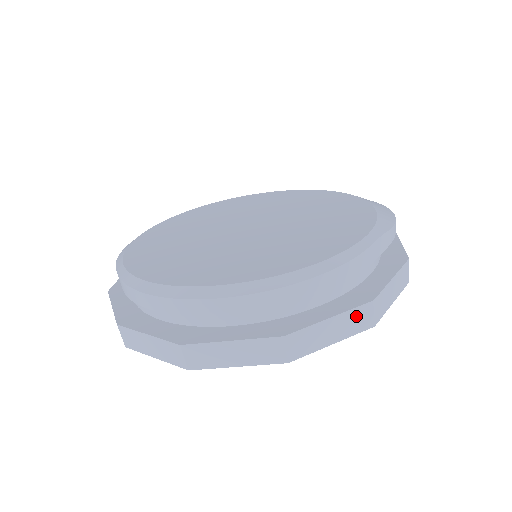
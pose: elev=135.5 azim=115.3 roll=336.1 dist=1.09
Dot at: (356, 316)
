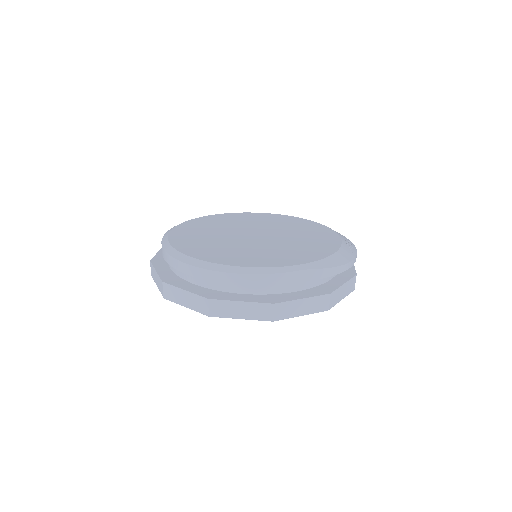
Dot at: (259, 308)
